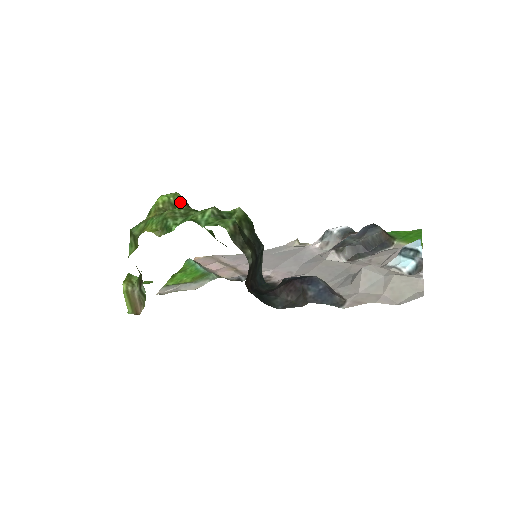
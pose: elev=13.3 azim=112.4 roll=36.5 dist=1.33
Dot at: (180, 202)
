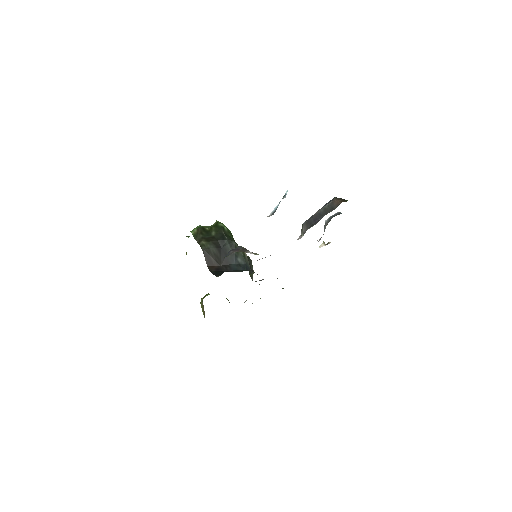
Dot at: occluded
